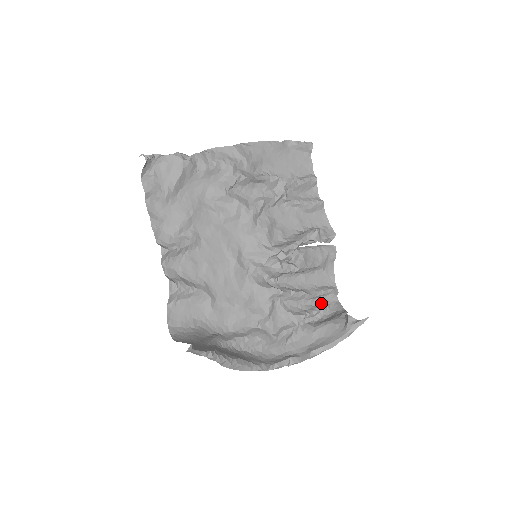
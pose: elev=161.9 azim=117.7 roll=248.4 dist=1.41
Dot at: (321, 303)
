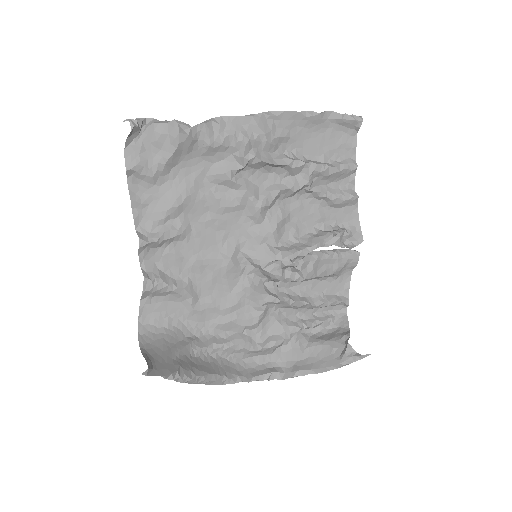
Dot at: (325, 313)
